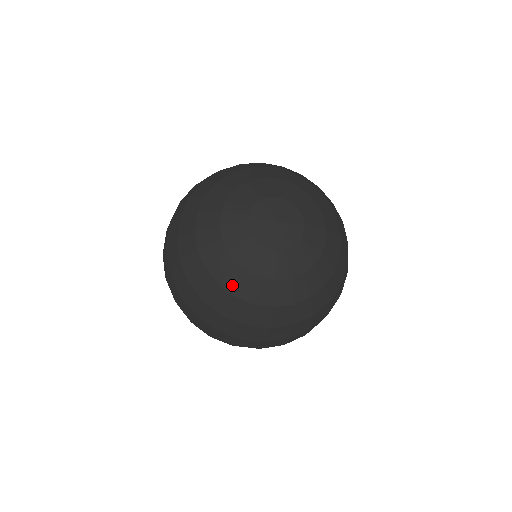
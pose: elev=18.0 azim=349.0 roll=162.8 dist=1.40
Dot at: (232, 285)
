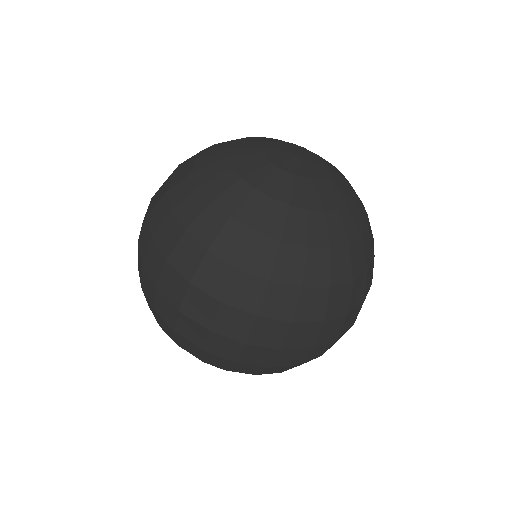
Dot at: (215, 189)
